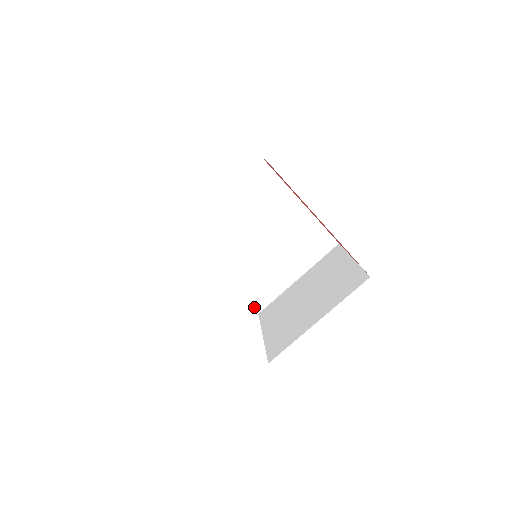
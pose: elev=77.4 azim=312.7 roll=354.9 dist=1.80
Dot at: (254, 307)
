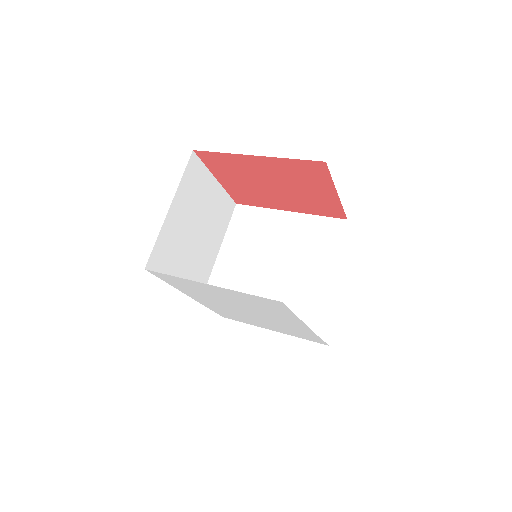
Dot at: occluded
